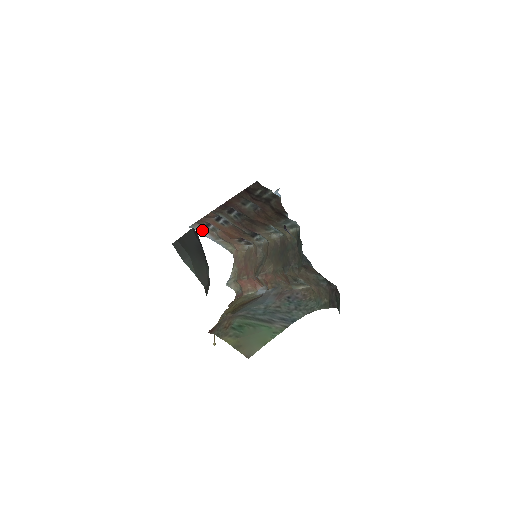
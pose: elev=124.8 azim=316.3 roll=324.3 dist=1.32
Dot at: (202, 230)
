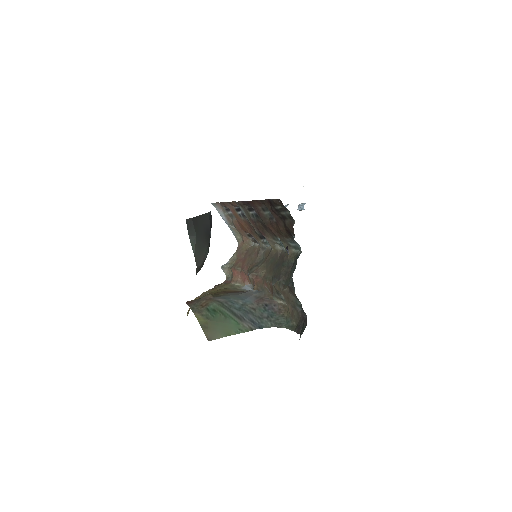
Dot at: (221, 211)
